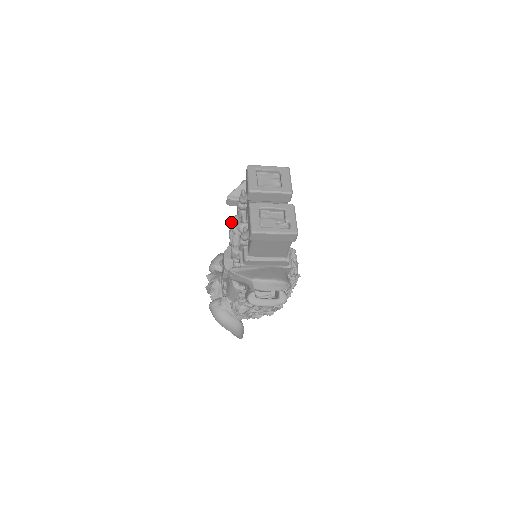
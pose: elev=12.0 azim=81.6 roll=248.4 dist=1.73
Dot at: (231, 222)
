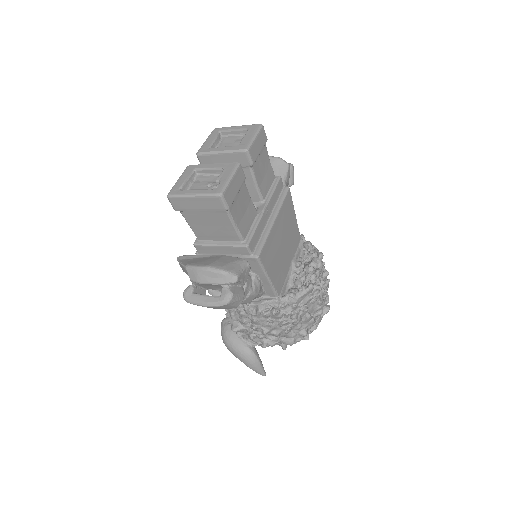
Dot at: occluded
